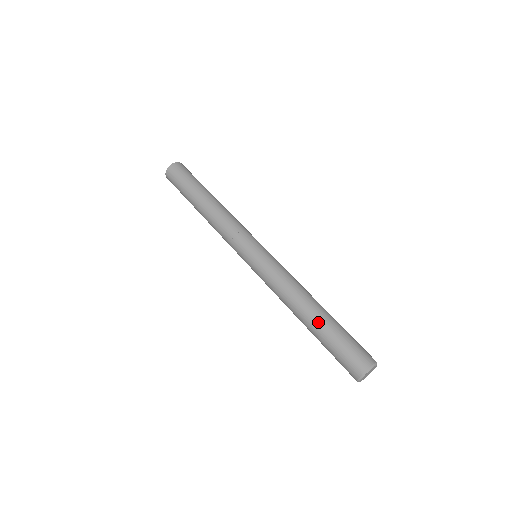
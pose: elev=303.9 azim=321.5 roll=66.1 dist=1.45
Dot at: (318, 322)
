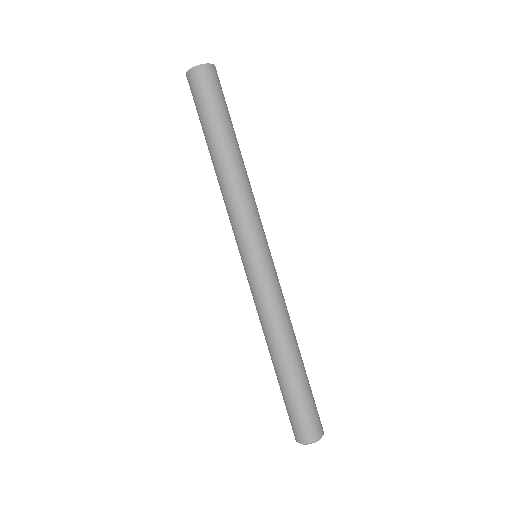
Dot at: (276, 375)
